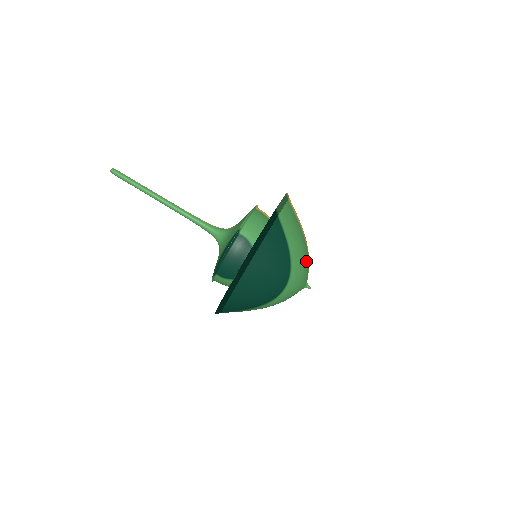
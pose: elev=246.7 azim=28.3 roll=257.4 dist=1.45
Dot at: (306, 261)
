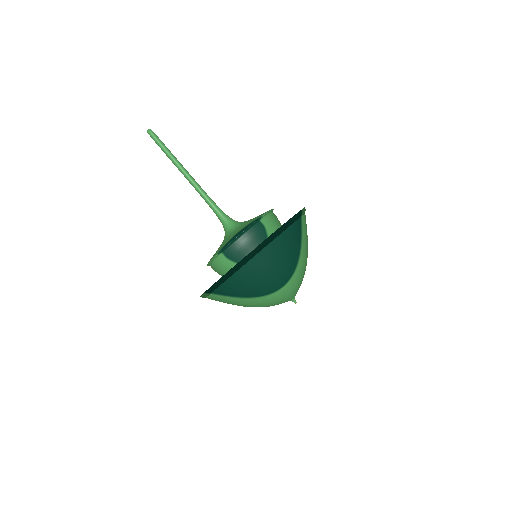
Dot at: (304, 272)
